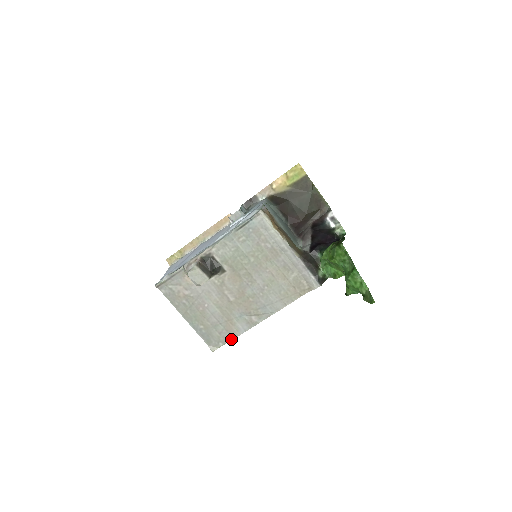
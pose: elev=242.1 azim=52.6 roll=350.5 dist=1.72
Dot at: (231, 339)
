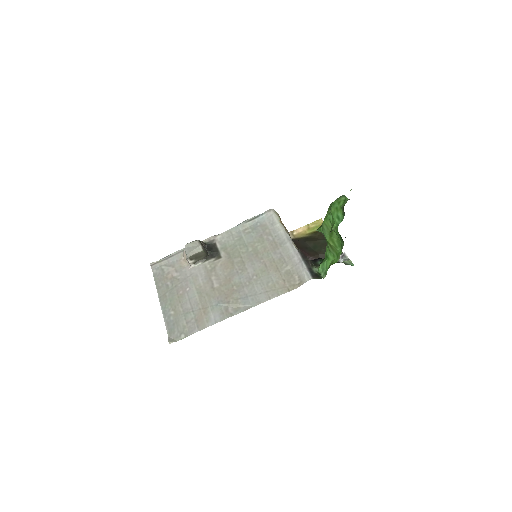
Dot at: (196, 331)
